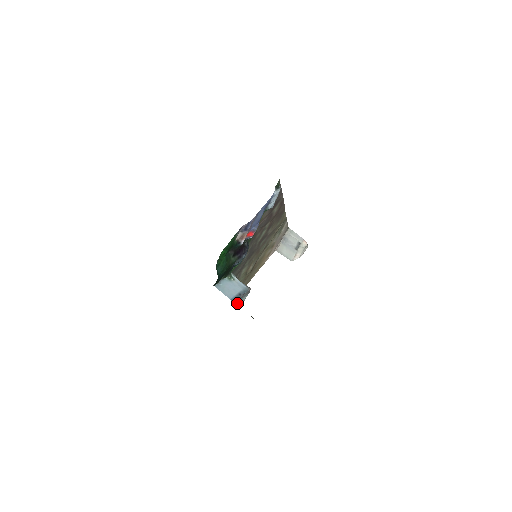
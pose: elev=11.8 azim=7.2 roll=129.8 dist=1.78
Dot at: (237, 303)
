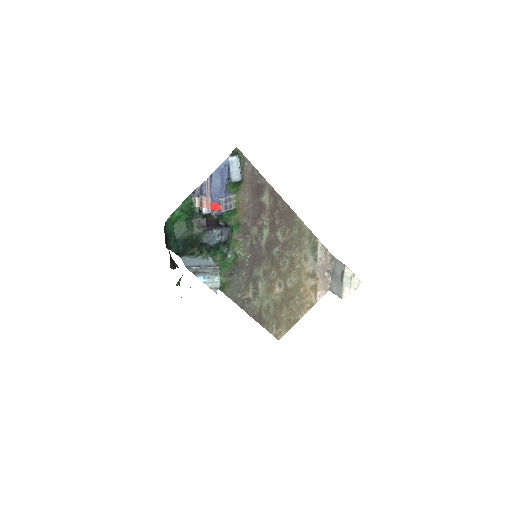
Dot at: (201, 279)
